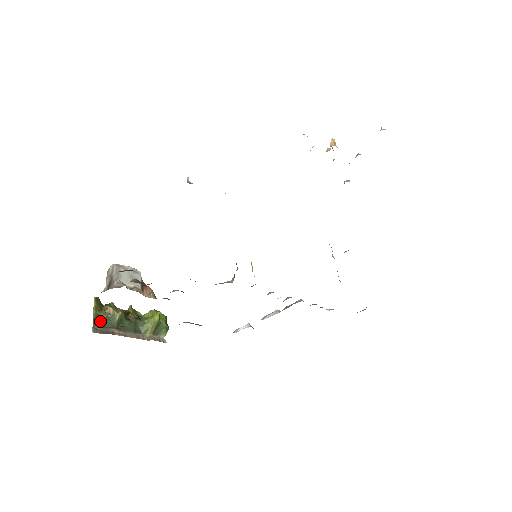
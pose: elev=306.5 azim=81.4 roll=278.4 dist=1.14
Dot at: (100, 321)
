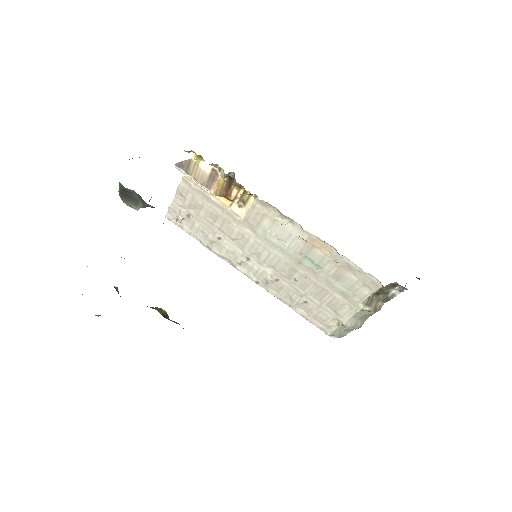
Dot at: occluded
